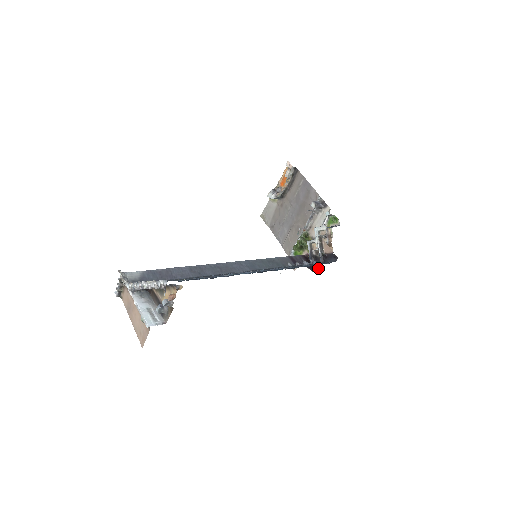
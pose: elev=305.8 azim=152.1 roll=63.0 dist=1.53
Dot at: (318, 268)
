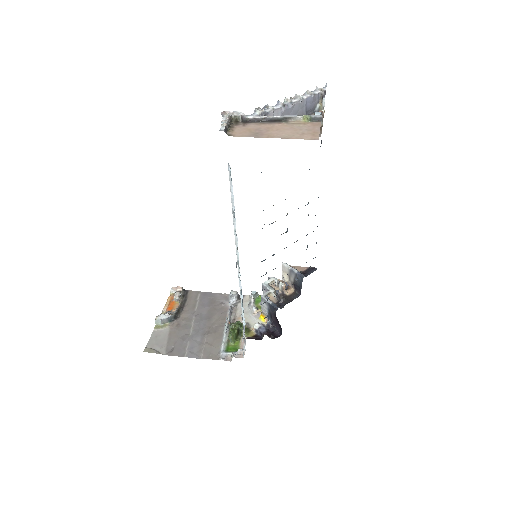
Dot at: (273, 337)
